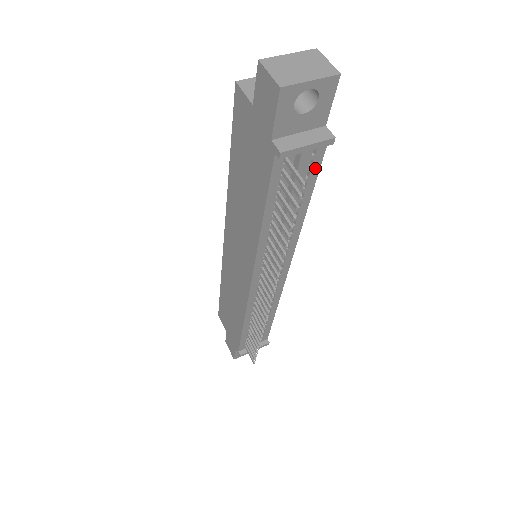
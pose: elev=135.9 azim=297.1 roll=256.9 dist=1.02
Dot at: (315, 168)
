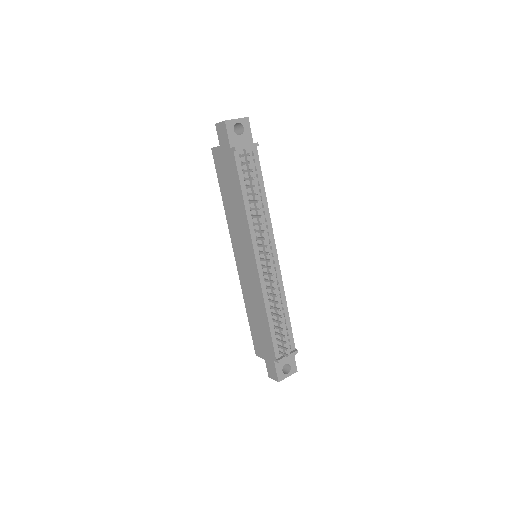
Dot at: (258, 165)
